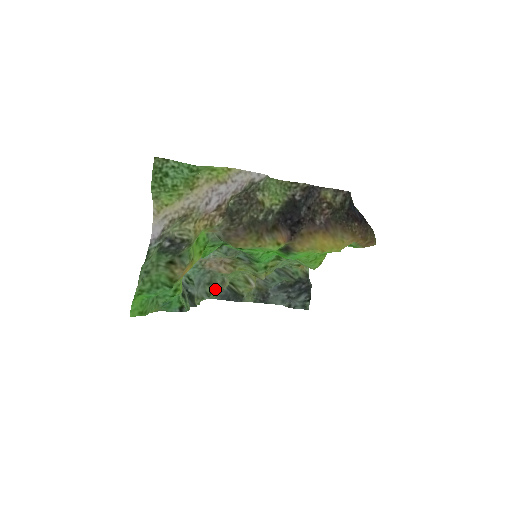
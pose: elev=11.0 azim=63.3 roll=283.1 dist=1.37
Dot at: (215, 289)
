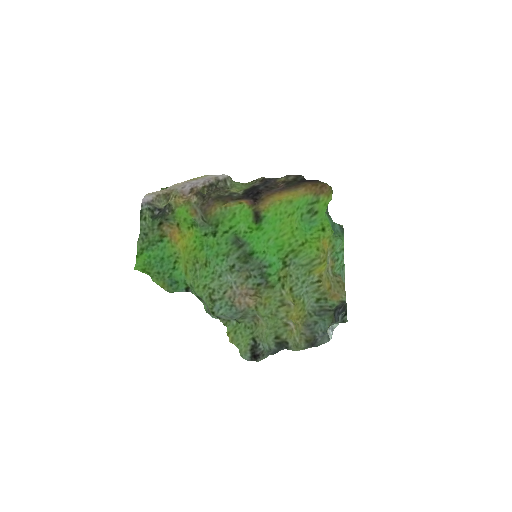
Dot at: (245, 320)
